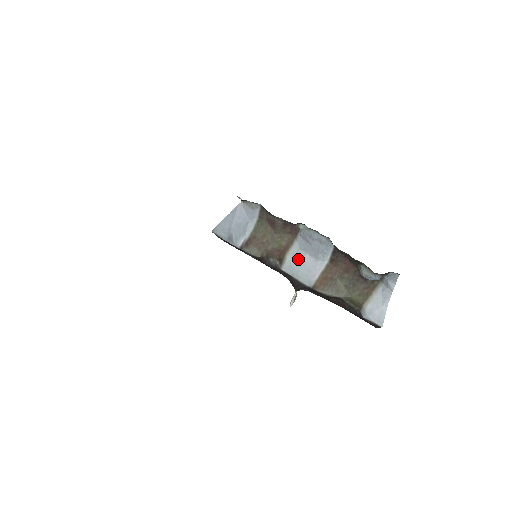
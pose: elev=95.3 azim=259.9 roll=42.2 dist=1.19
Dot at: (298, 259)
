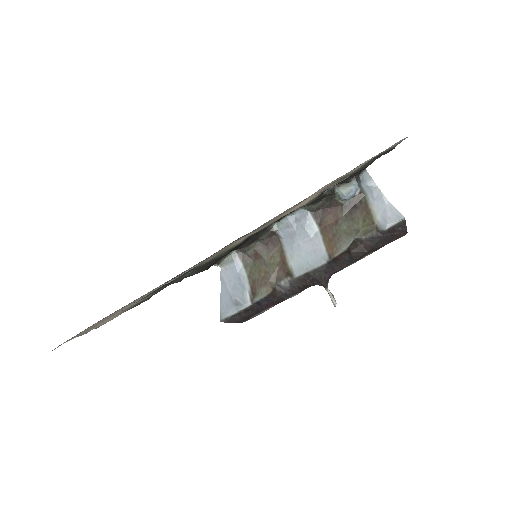
Dot at: (298, 255)
